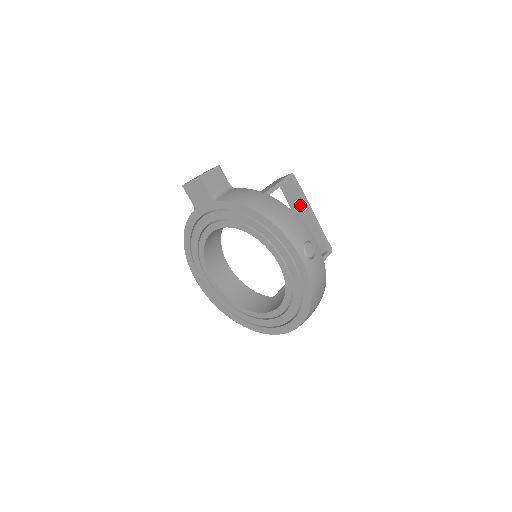
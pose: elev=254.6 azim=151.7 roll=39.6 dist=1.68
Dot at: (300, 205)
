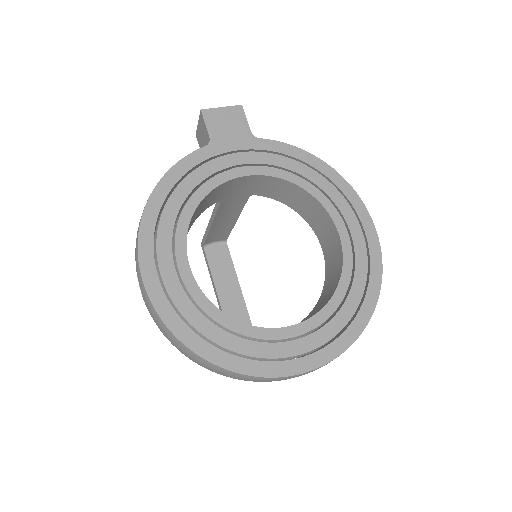
Dot at: (229, 277)
